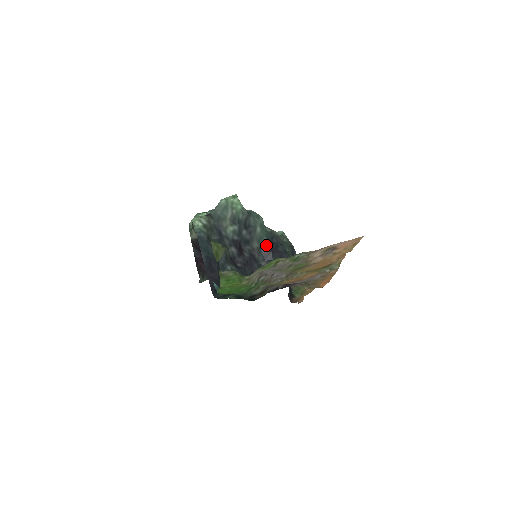
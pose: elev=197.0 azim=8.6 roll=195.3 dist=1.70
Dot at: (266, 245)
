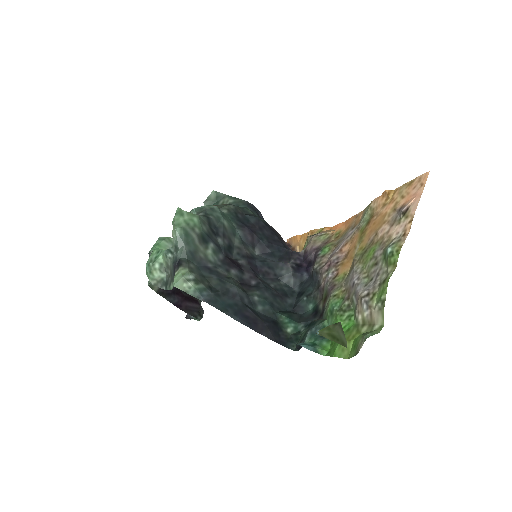
Dot at: (242, 231)
